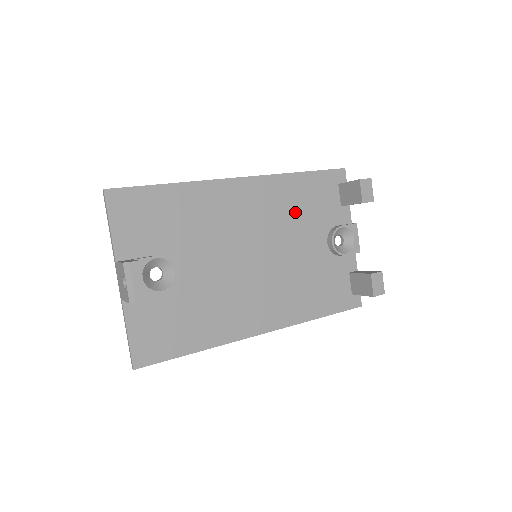
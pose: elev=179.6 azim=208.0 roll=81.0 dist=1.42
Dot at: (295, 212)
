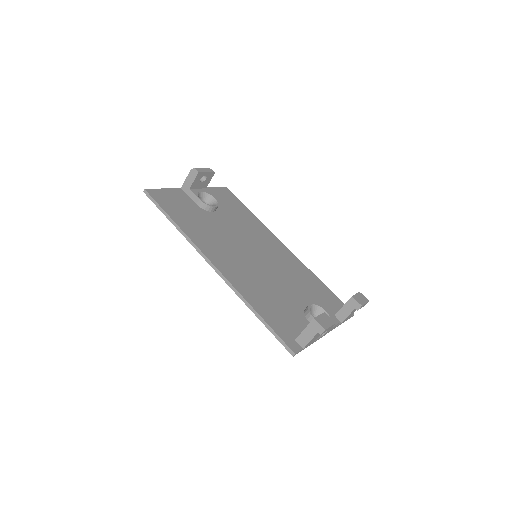
Dot at: (300, 281)
